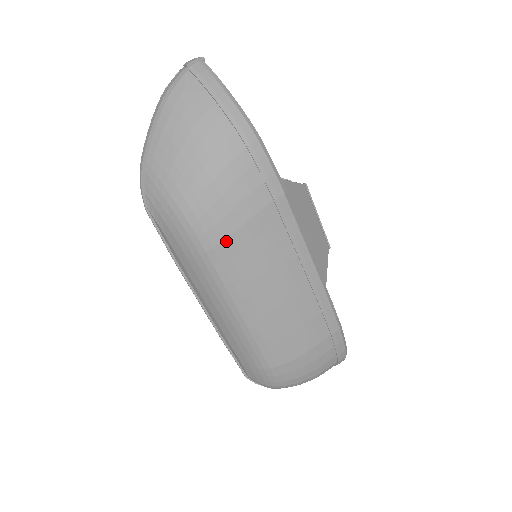
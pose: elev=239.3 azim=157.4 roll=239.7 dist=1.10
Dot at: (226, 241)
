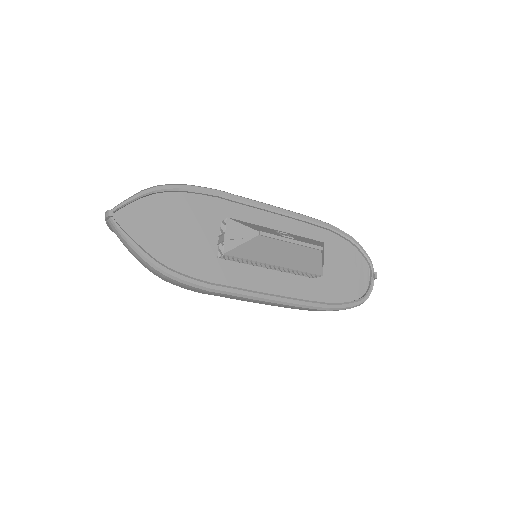
Dot at: occluded
